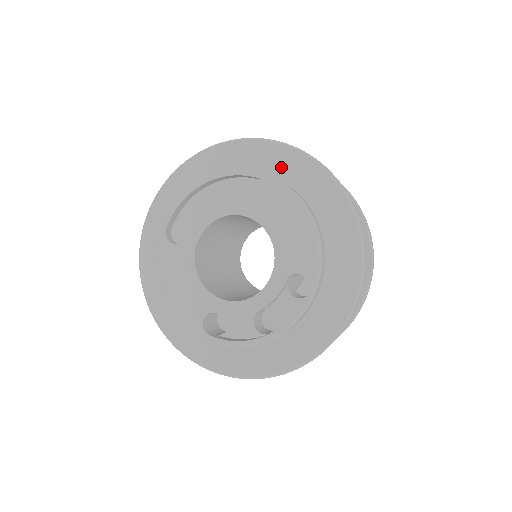
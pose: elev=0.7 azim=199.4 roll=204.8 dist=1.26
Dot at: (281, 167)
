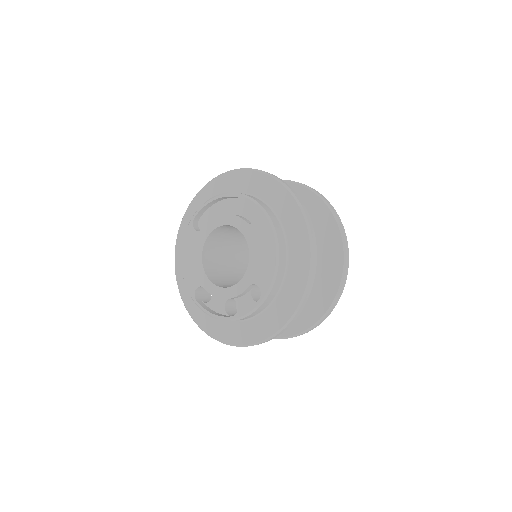
Dot at: (278, 203)
